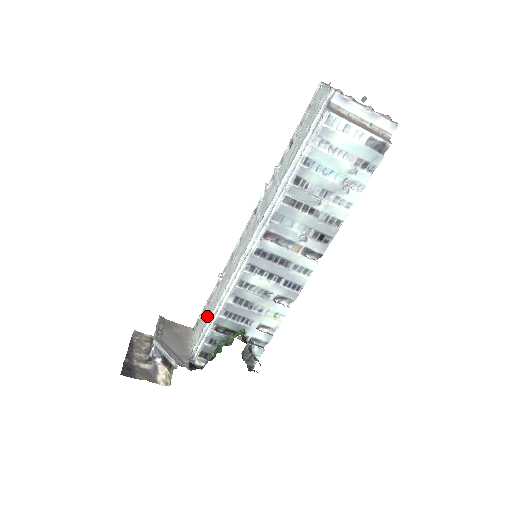
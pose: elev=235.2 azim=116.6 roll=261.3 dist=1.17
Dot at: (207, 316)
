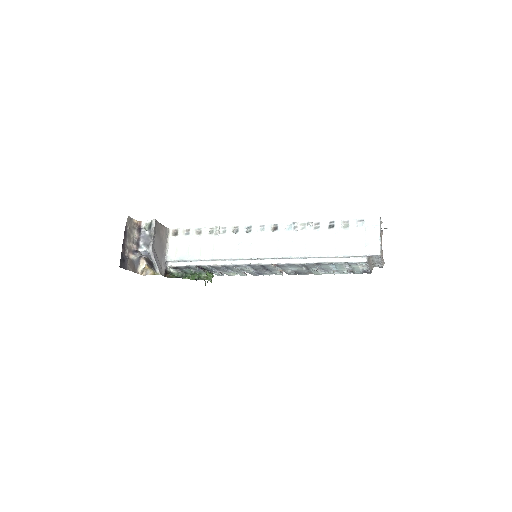
Dot at: (195, 251)
